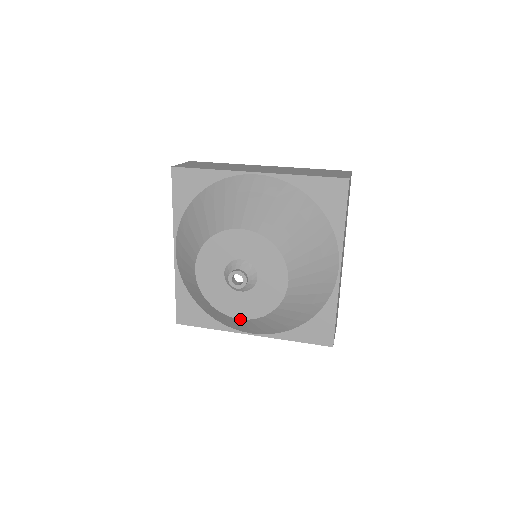
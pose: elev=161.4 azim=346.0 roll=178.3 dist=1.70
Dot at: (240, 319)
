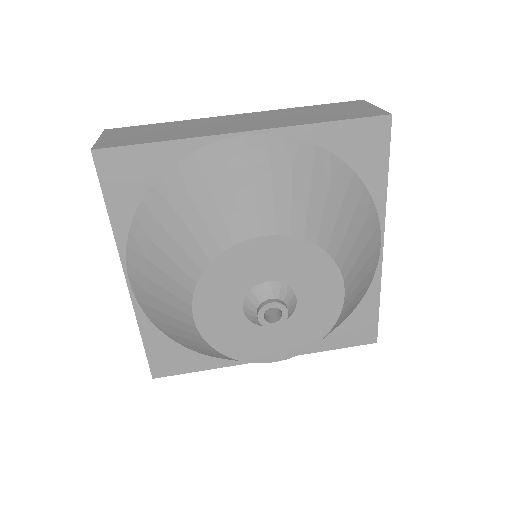
Dot at: occluded
